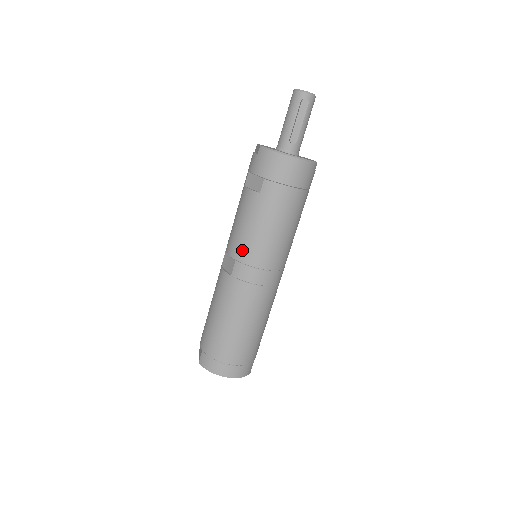
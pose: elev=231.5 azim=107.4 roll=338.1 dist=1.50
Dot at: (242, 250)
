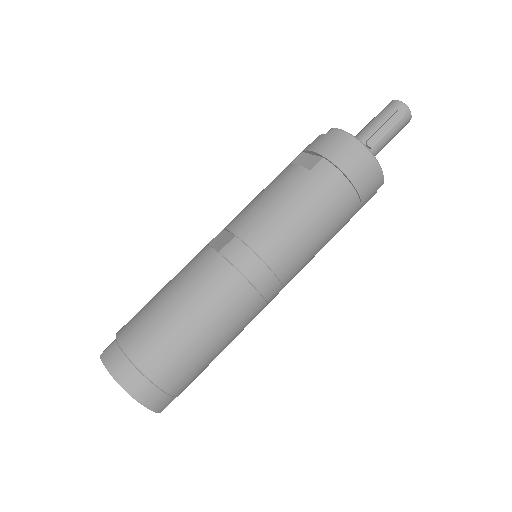
Dot at: (252, 226)
